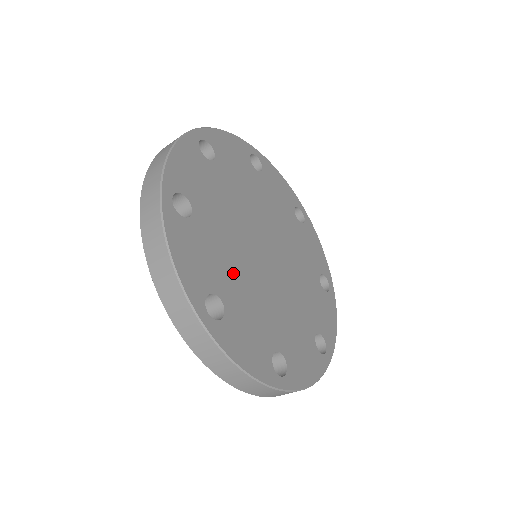
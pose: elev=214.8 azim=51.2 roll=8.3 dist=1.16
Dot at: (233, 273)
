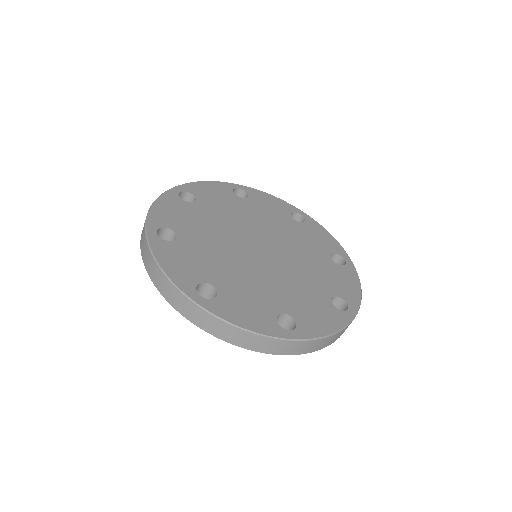
Dot at: (204, 235)
